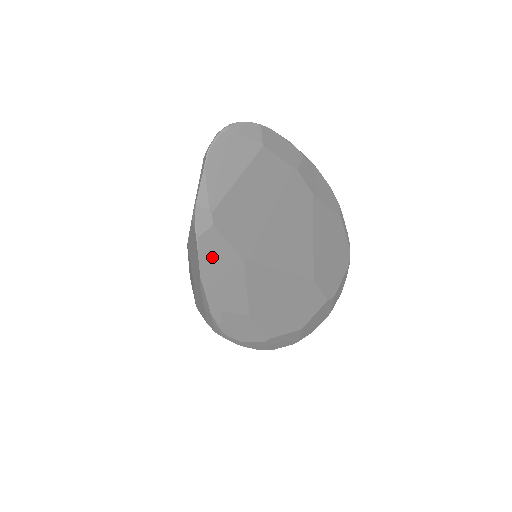
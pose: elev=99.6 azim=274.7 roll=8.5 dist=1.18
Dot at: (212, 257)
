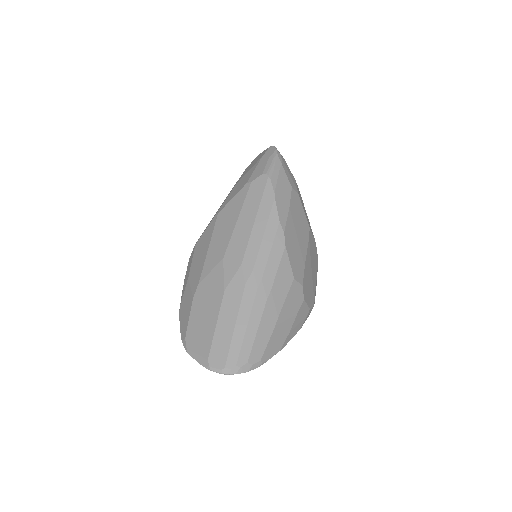
Dot at: occluded
